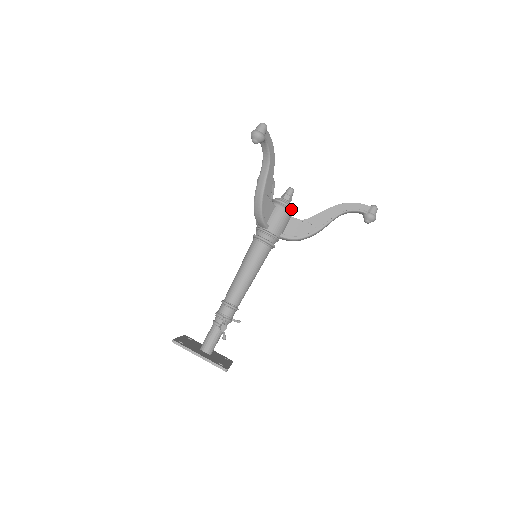
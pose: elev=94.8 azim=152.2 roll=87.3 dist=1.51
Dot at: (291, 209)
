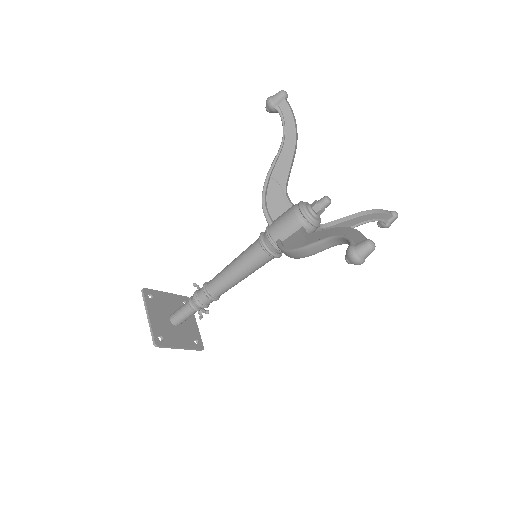
Dot at: occluded
